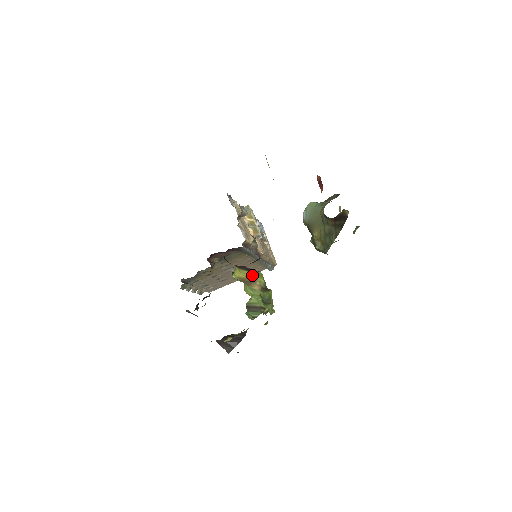
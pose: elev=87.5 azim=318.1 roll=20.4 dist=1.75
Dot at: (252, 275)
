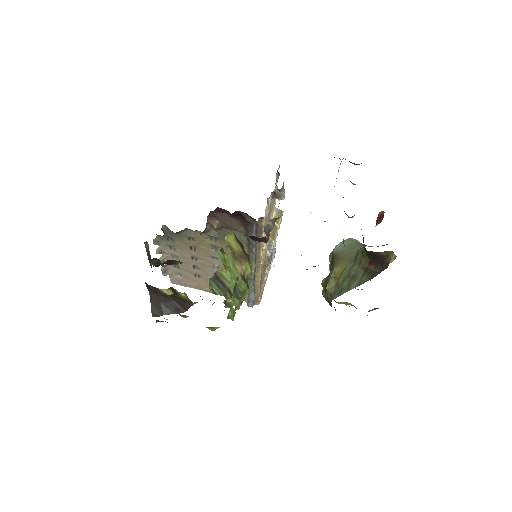
Dot at: (244, 256)
